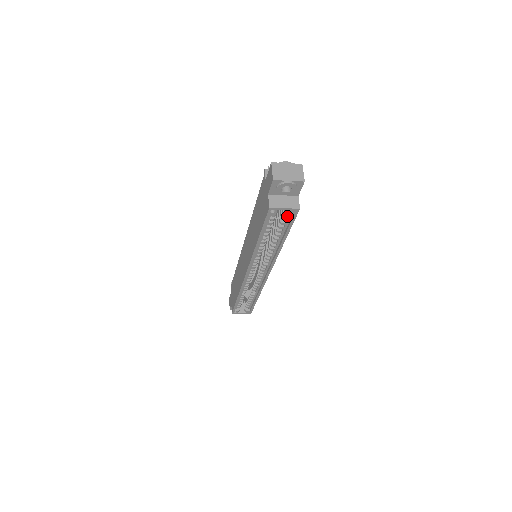
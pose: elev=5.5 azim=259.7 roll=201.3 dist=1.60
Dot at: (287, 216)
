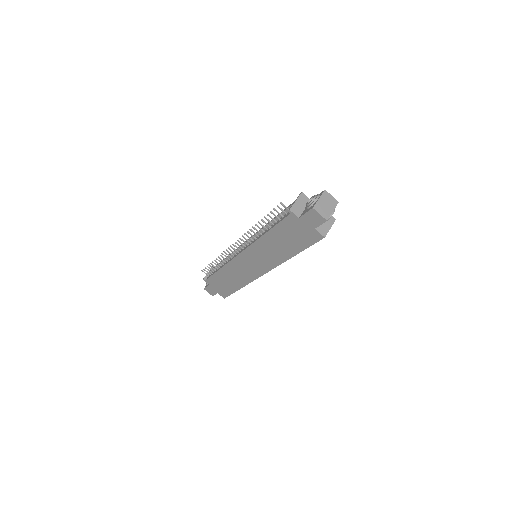
Dot at: occluded
